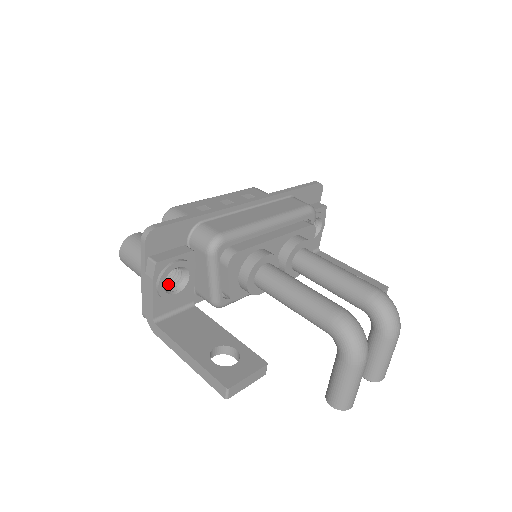
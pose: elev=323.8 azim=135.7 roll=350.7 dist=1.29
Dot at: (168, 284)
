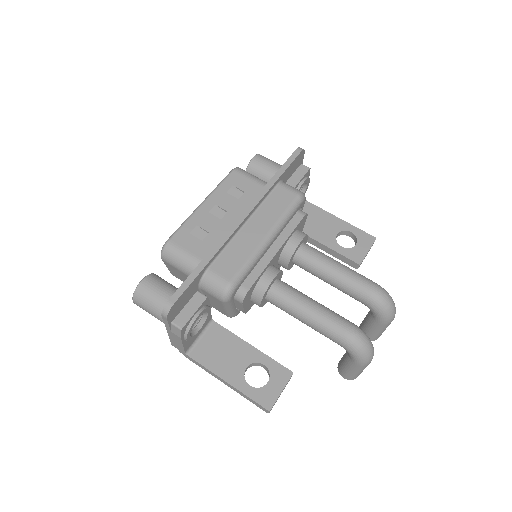
Dot at: occluded
